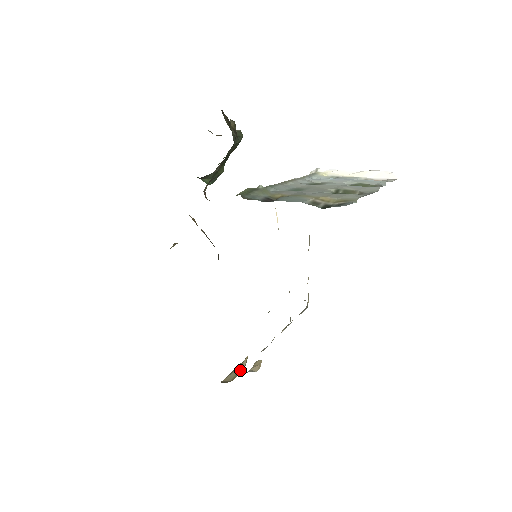
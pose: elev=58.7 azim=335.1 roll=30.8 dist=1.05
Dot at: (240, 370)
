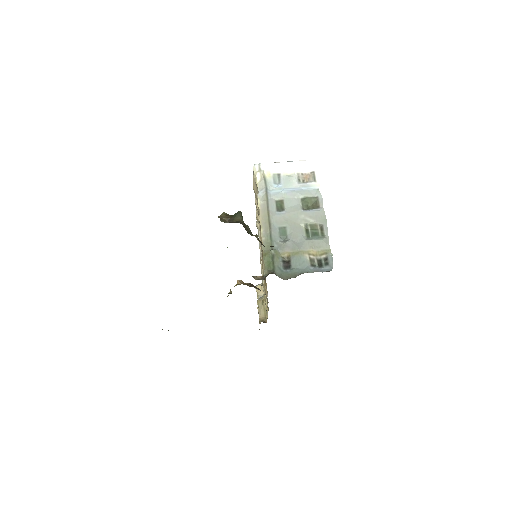
Dot at: (264, 308)
